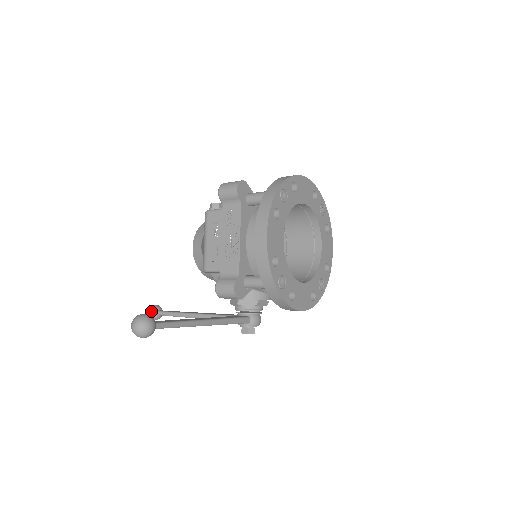
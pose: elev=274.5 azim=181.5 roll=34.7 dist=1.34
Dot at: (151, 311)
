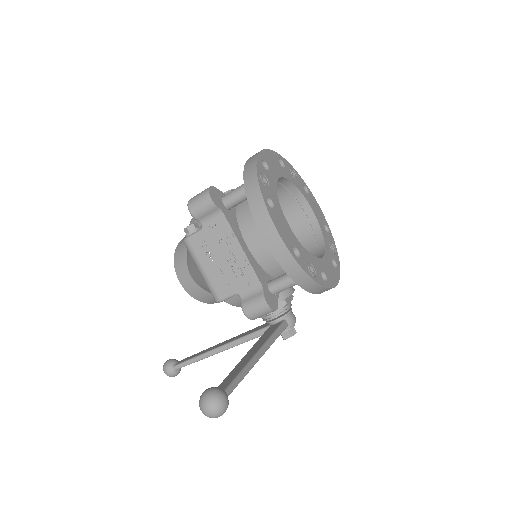
Dot at: (168, 369)
